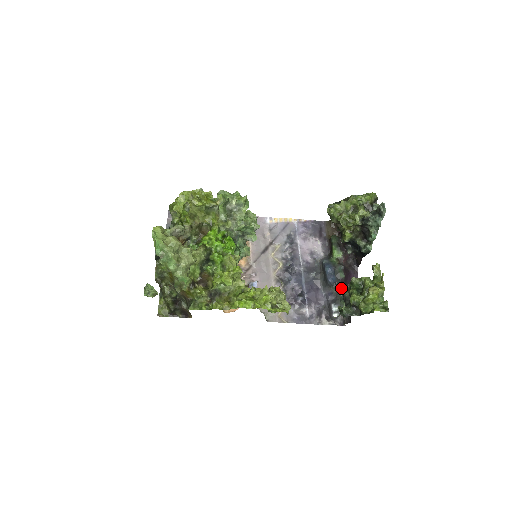
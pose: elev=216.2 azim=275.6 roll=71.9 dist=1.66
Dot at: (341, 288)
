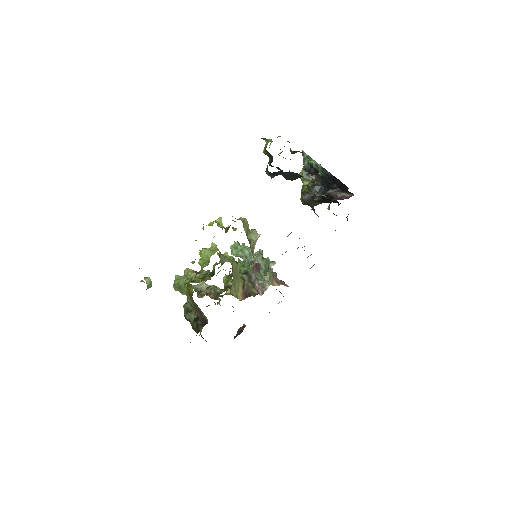
Dot at: occluded
